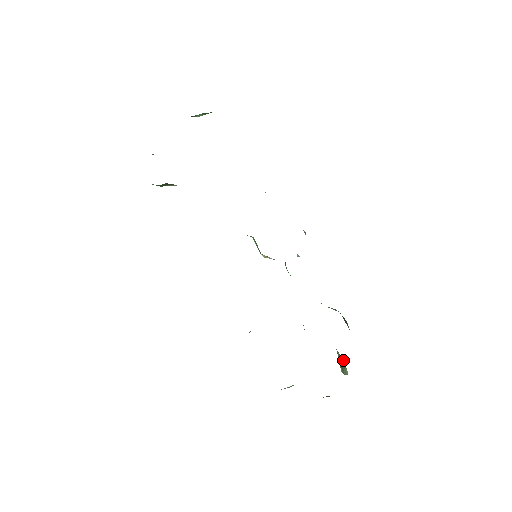
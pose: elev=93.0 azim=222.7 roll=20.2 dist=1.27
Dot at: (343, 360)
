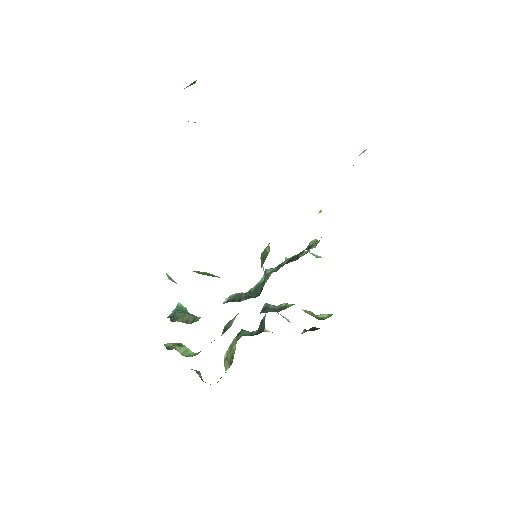
Dot at: occluded
